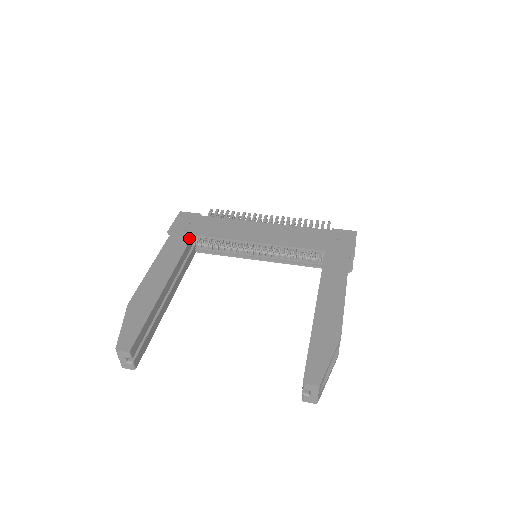
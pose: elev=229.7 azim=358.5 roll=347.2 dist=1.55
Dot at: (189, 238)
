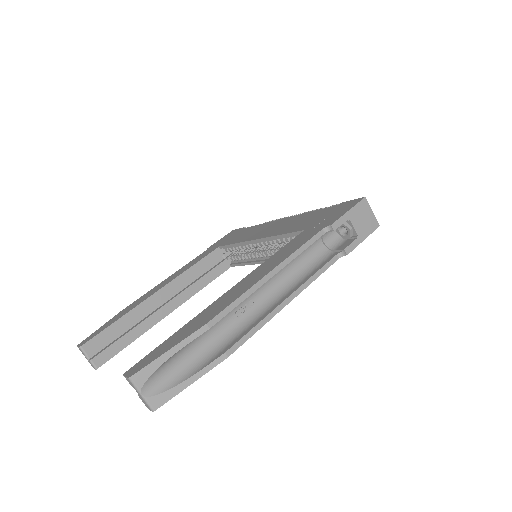
Dot at: (213, 250)
